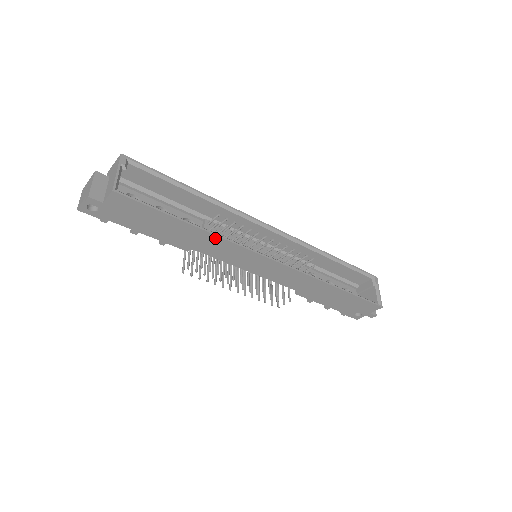
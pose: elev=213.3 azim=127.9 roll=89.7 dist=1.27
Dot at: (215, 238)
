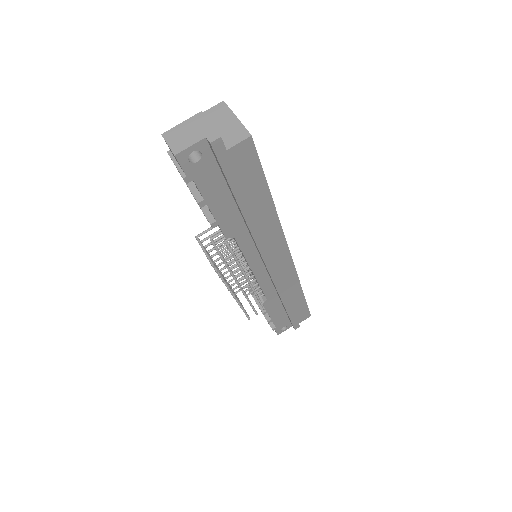
Dot at: (275, 221)
